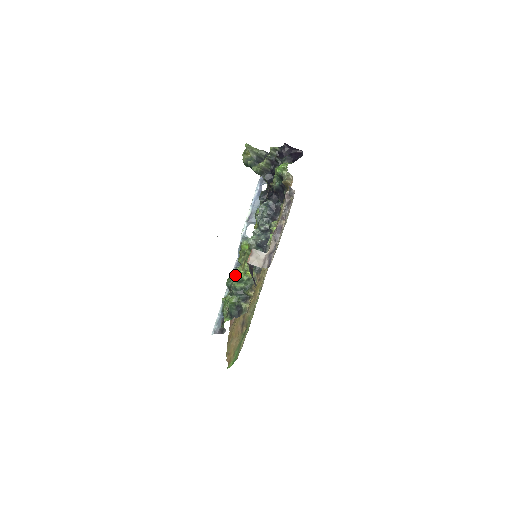
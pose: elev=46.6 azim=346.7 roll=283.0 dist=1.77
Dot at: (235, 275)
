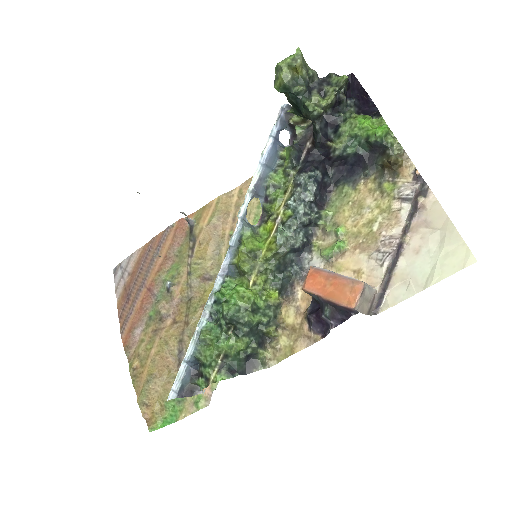
Dot at: (246, 298)
